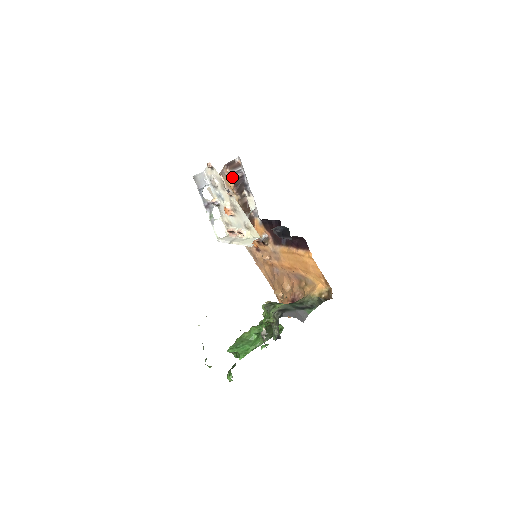
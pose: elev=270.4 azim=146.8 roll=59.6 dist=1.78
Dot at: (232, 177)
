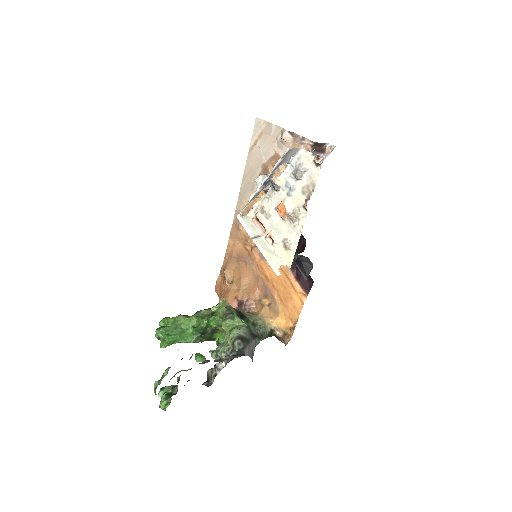
Dot at: occluded
